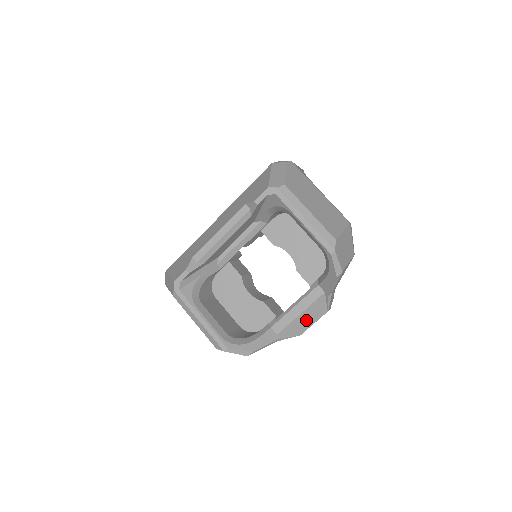
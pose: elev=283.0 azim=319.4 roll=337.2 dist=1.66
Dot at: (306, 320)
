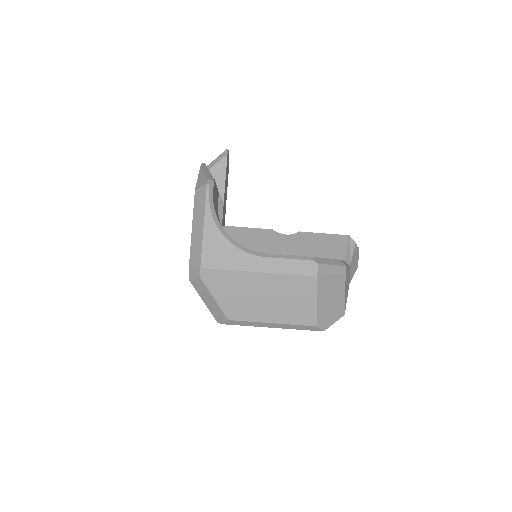
Dot at: occluded
